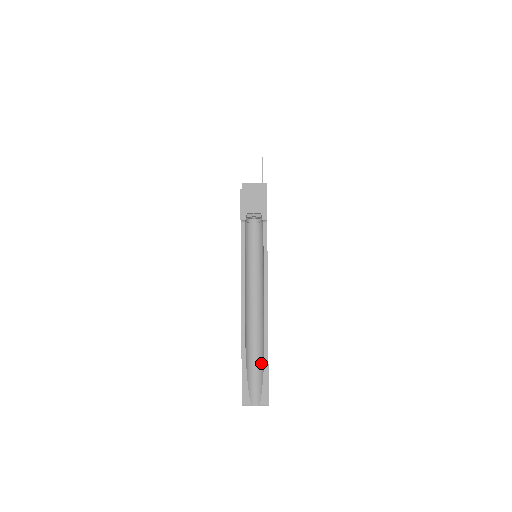
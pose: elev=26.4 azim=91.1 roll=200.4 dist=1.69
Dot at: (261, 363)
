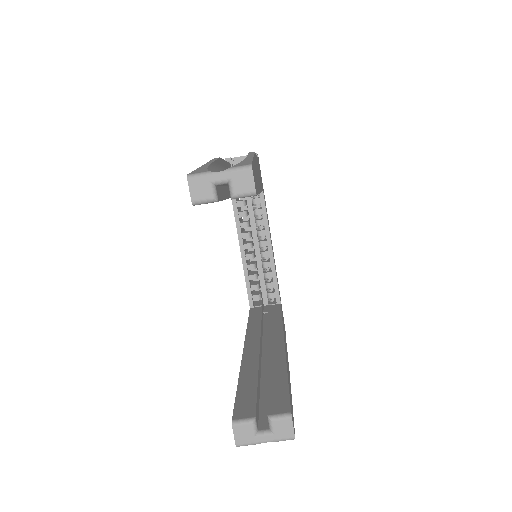
Dot at: occluded
